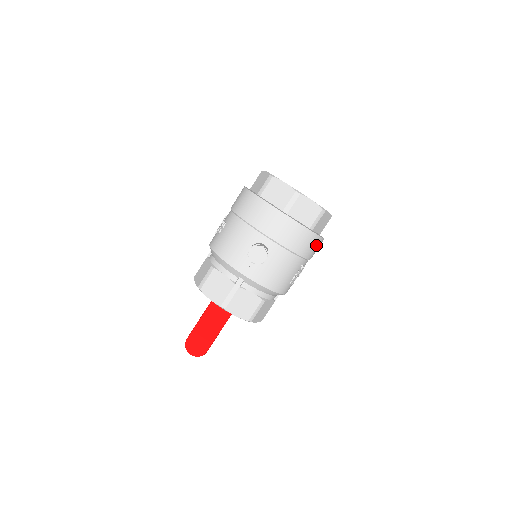
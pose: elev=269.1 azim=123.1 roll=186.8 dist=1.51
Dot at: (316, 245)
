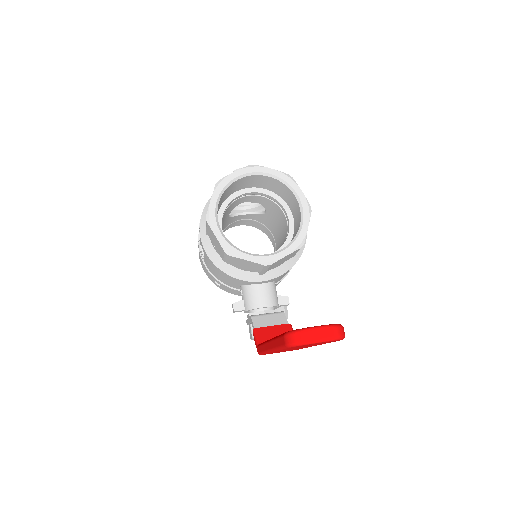
Dot at: occluded
